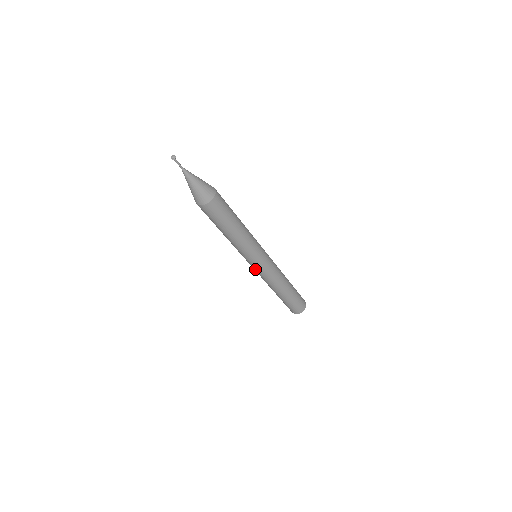
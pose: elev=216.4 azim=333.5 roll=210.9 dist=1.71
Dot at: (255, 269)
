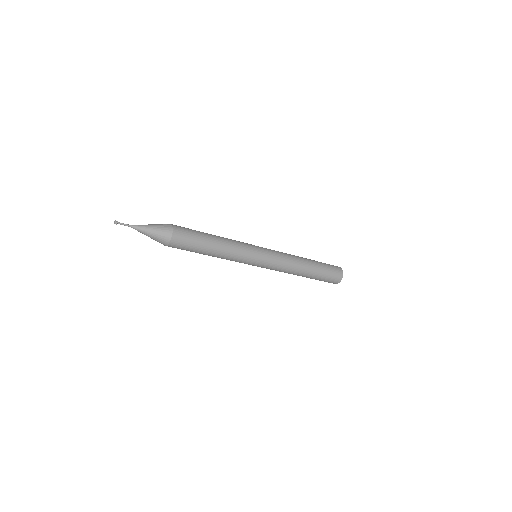
Dot at: (262, 267)
